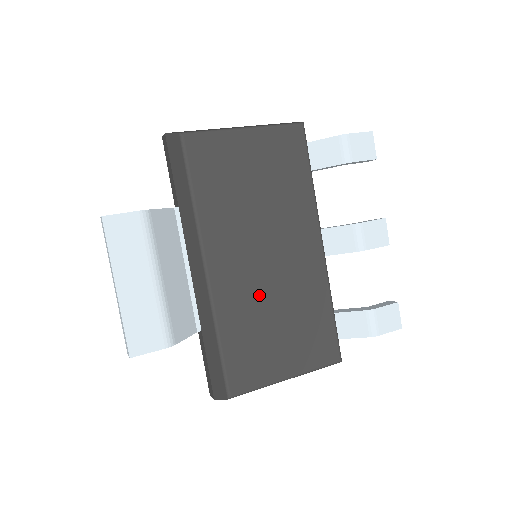
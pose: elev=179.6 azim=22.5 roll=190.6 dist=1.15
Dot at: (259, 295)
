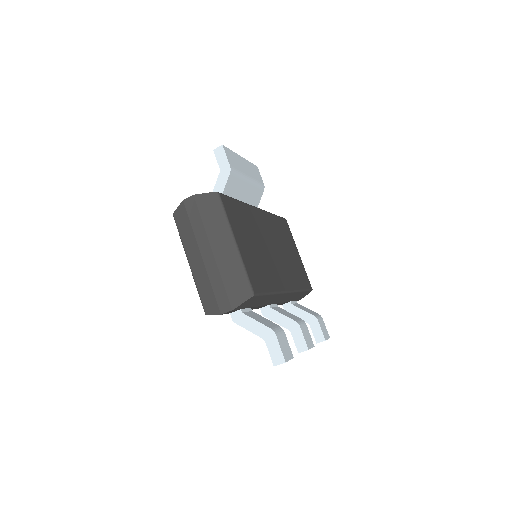
Dot at: (260, 236)
